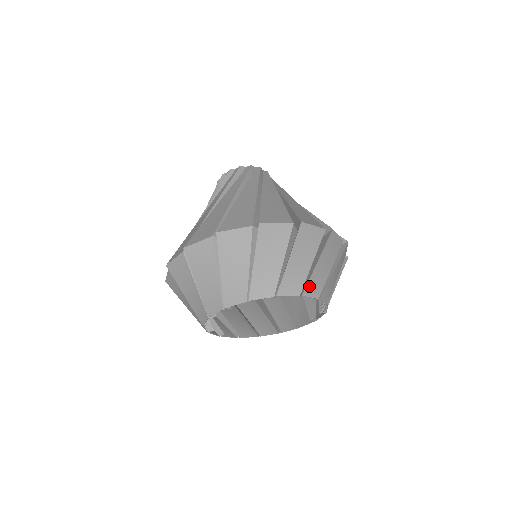
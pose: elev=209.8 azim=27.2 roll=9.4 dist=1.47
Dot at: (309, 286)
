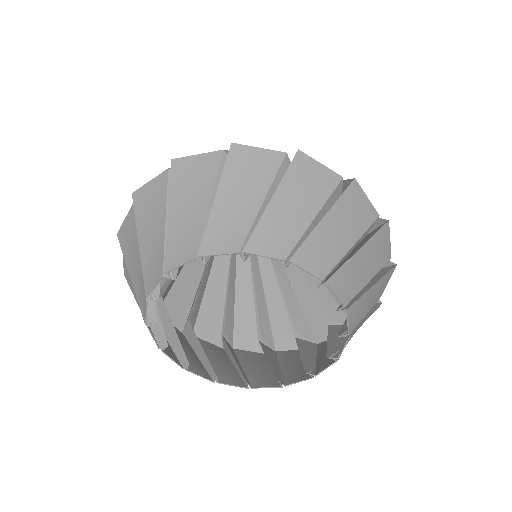
Dot at: (339, 276)
